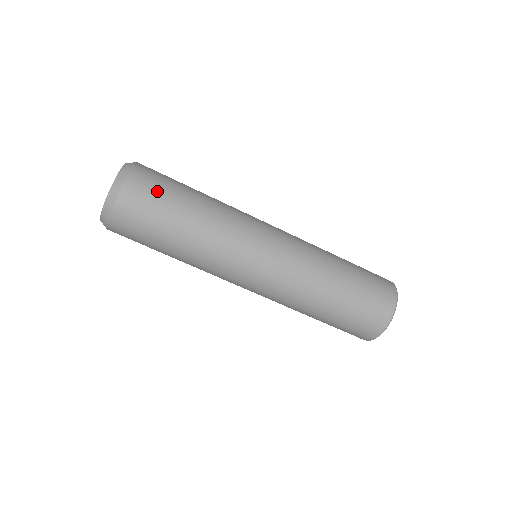
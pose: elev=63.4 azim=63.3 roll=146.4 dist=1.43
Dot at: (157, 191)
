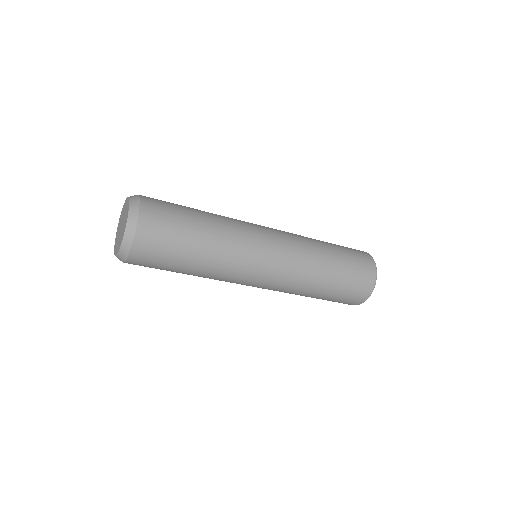
Dot at: (168, 221)
